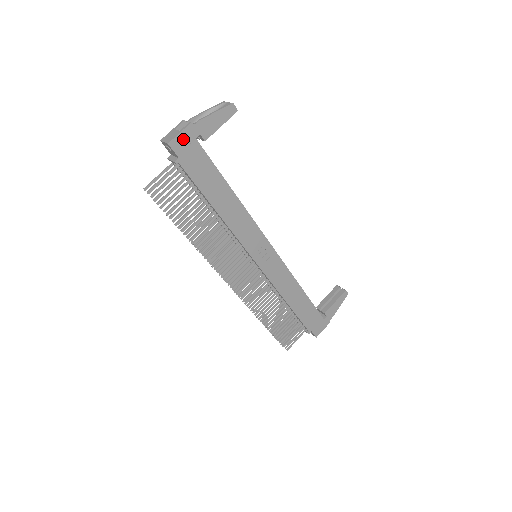
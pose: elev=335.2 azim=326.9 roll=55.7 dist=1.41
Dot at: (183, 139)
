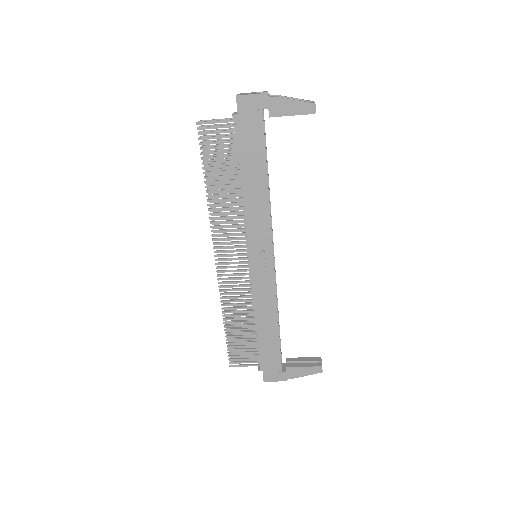
Dot at: (251, 101)
